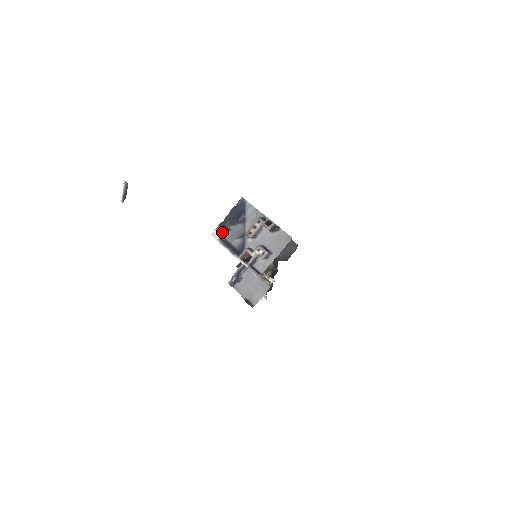
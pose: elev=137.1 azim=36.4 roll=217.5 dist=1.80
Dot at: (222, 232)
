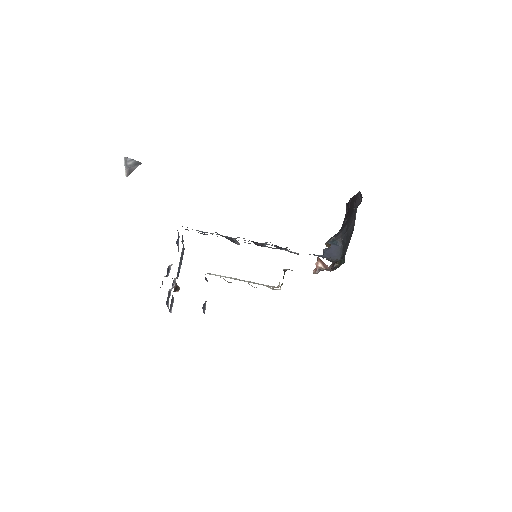
Dot at: occluded
